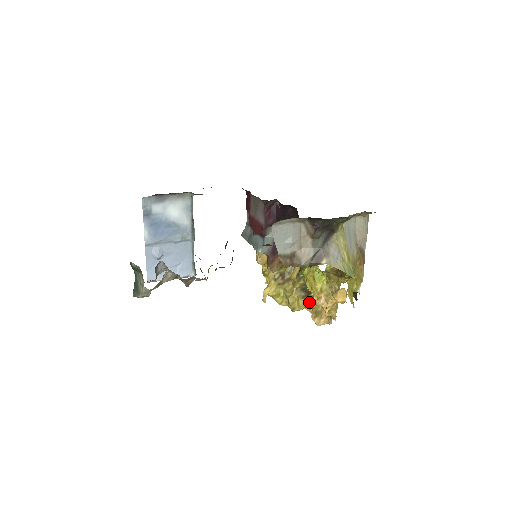
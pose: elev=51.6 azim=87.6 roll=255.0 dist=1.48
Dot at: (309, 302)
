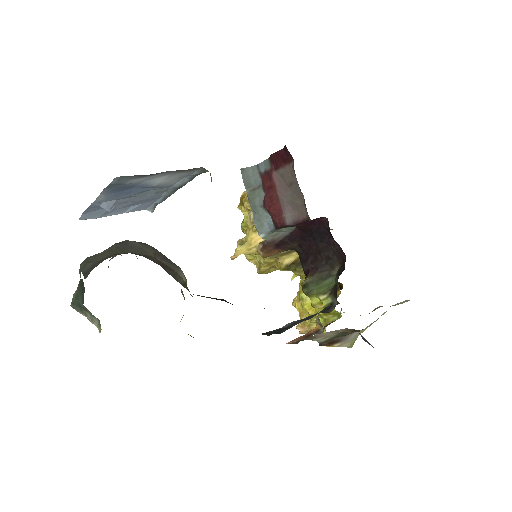
Dot at: occluded
